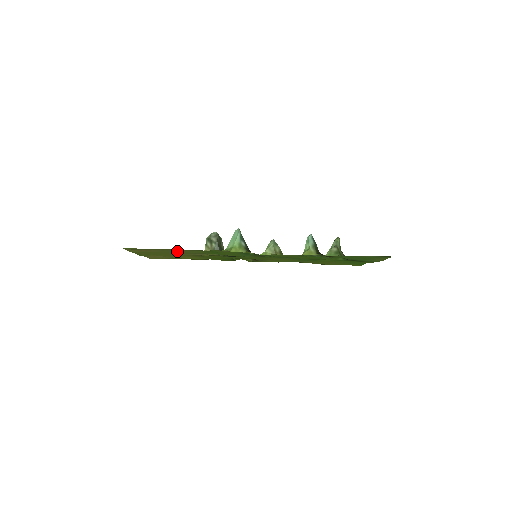
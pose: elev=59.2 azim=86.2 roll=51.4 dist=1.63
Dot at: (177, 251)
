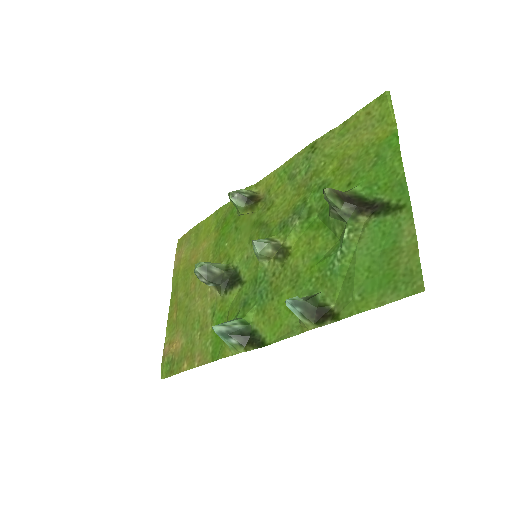
Dot at: (194, 338)
